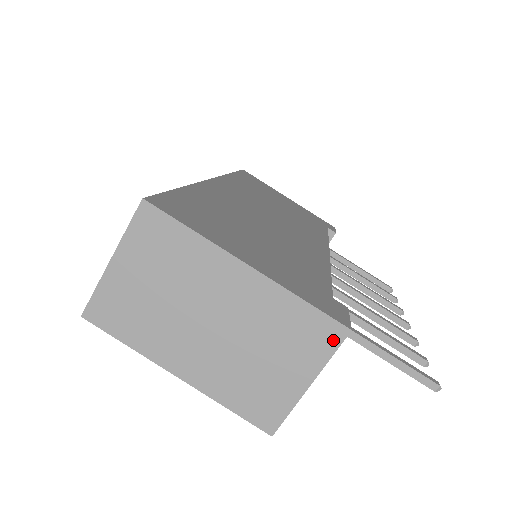
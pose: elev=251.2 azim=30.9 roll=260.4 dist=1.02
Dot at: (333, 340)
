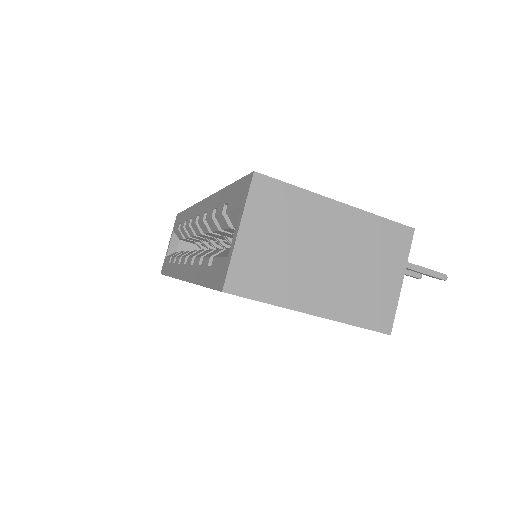
Dot at: (406, 240)
